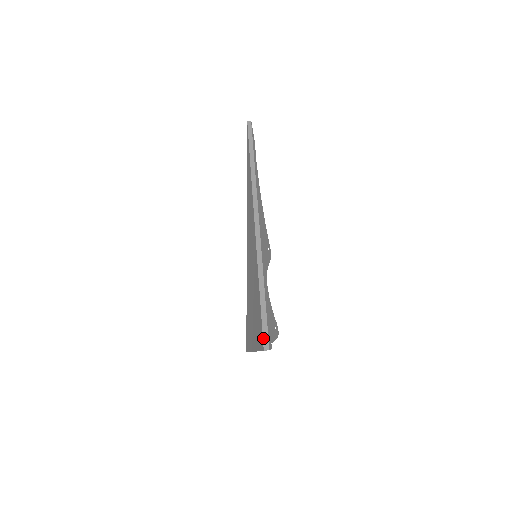
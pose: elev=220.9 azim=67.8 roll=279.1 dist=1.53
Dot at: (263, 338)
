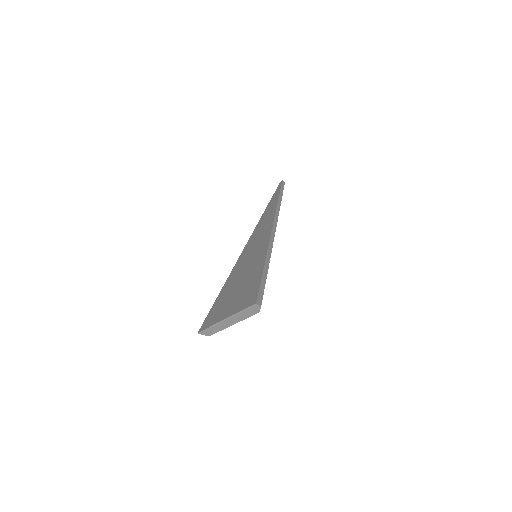
Dot at: (258, 295)
